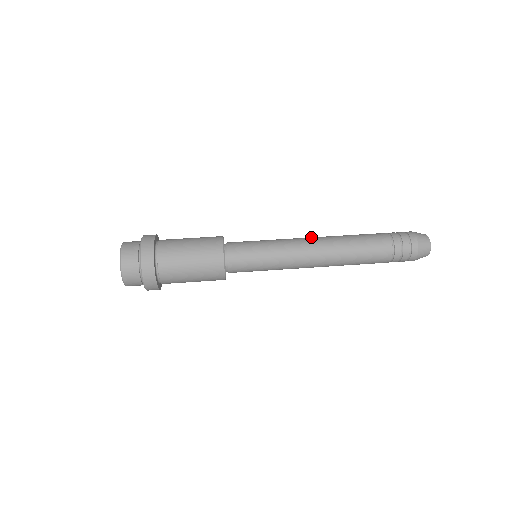
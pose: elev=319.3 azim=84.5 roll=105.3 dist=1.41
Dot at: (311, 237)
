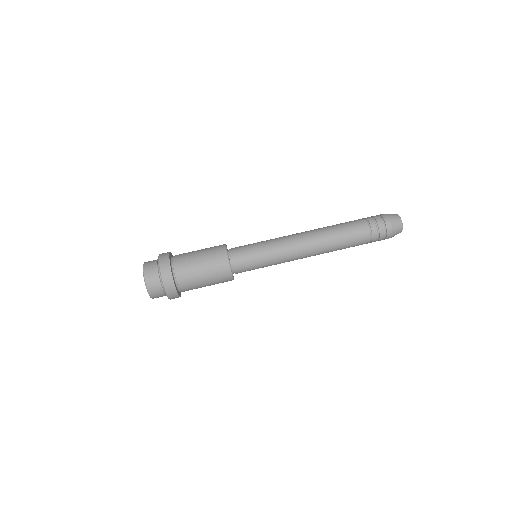
Dot at: (301, 234)
